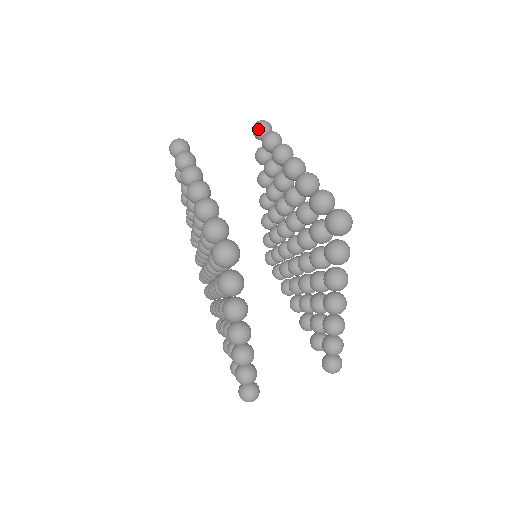
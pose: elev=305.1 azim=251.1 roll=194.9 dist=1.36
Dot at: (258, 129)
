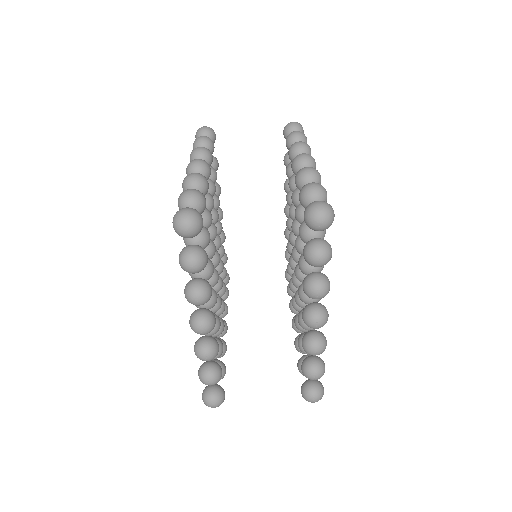
Dot at: (288, 129)
